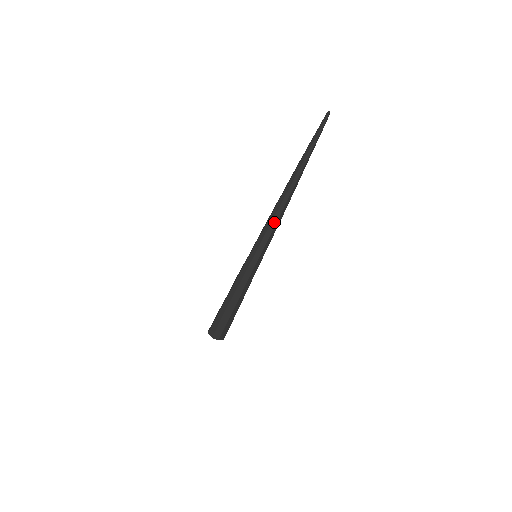
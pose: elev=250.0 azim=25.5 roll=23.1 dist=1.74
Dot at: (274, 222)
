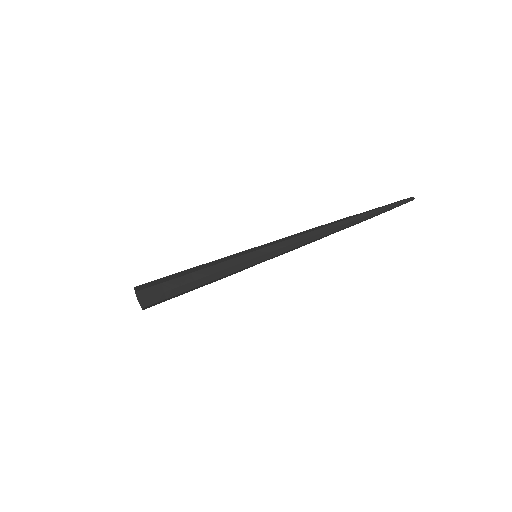
Dot at: (299, 234)
